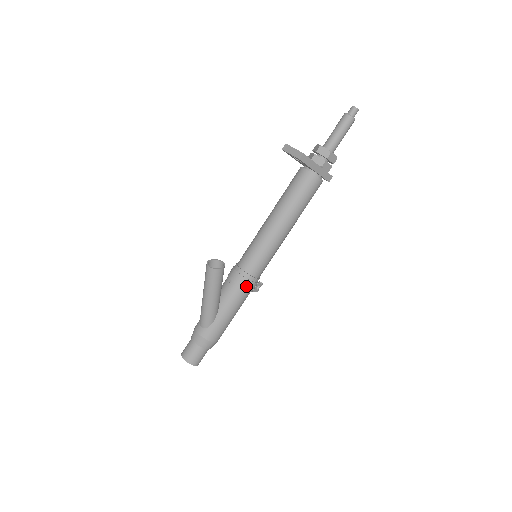
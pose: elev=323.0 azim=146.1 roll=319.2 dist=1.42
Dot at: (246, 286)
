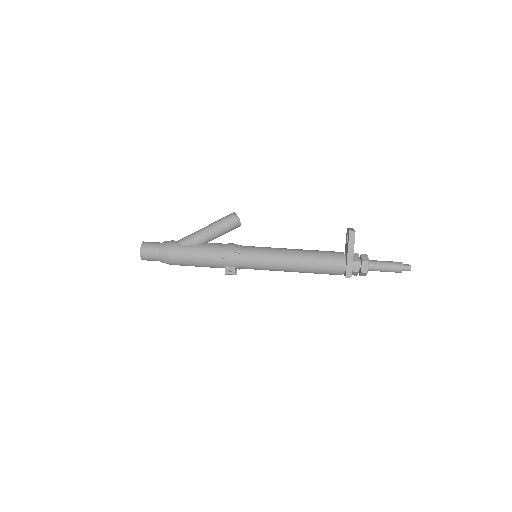
Dot at: (229, 254)
